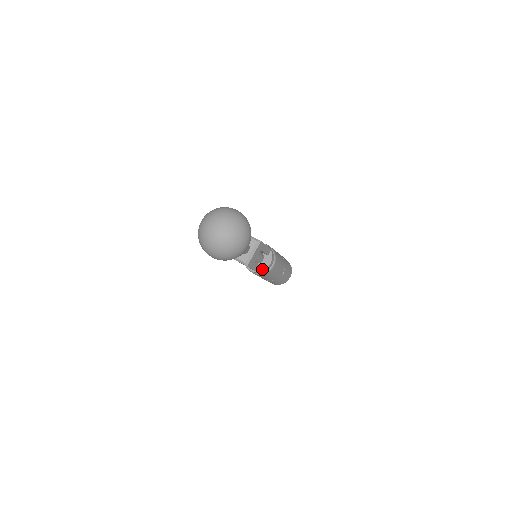
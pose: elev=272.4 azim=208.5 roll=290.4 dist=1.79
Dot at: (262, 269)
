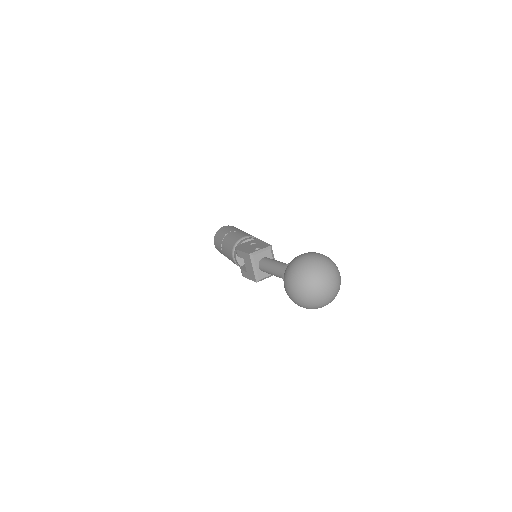
Dot at: occluded
